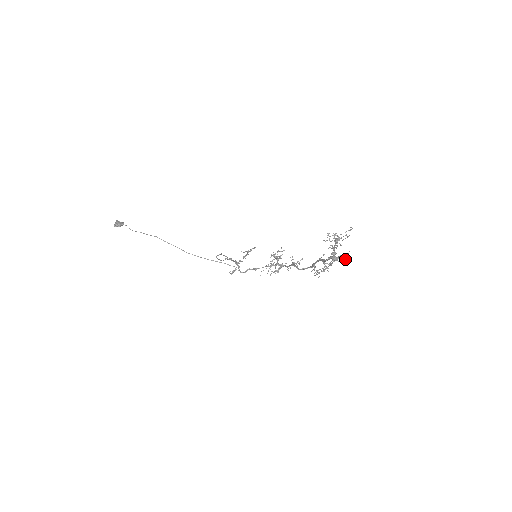
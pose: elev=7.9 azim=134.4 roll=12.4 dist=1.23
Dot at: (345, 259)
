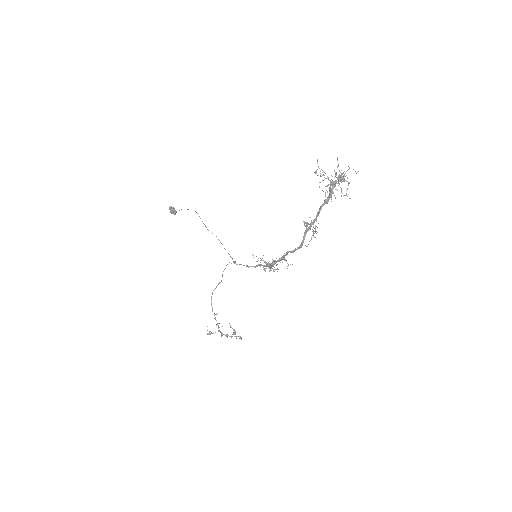
Dot at: (340, 187)
